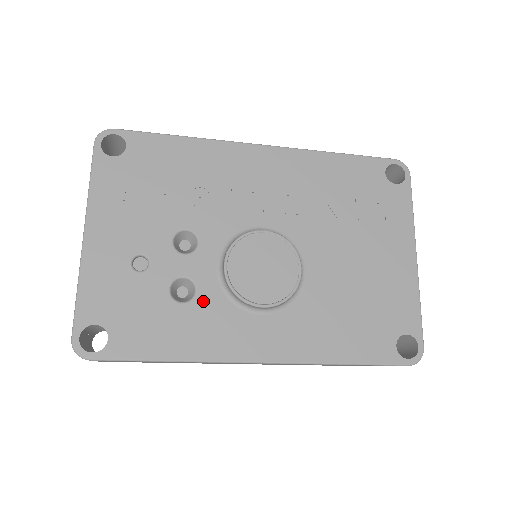
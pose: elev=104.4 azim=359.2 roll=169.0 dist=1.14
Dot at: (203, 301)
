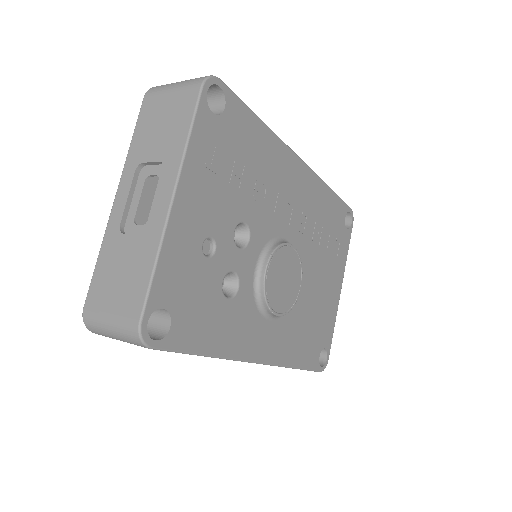
Dot at: (241, 300)
